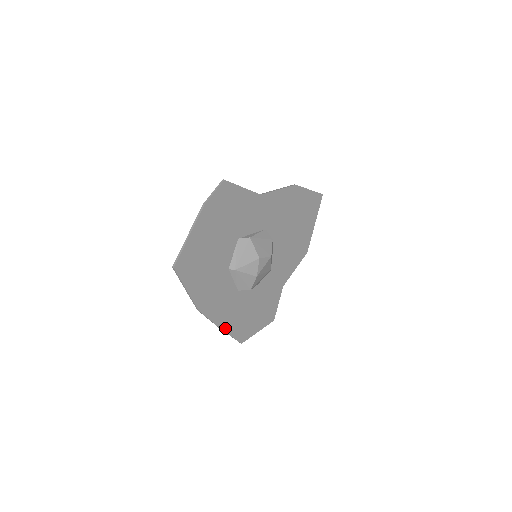
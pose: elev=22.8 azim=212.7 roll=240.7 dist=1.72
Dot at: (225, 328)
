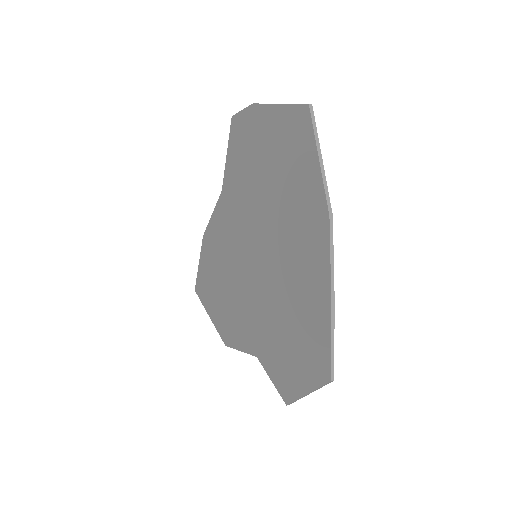
Dot at: (330, 309)
